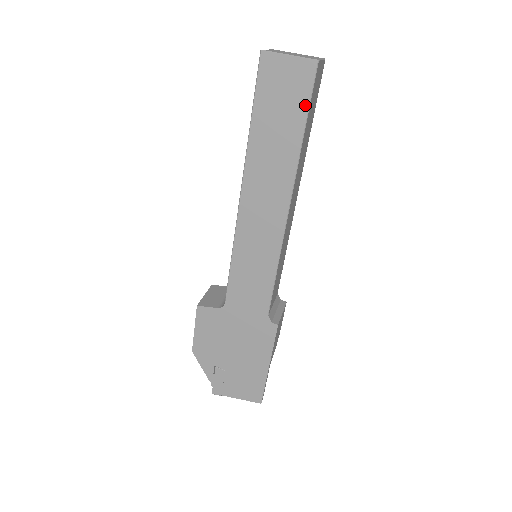
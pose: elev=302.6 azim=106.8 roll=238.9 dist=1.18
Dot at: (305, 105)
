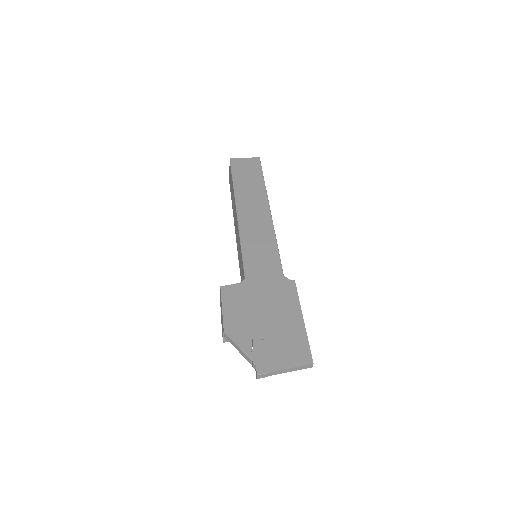
Dot at: (260, 171)
